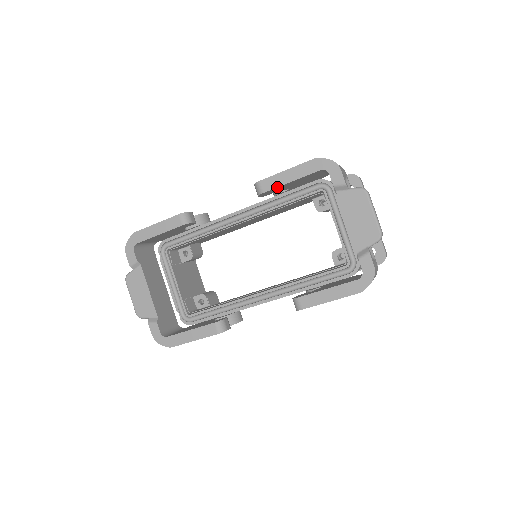
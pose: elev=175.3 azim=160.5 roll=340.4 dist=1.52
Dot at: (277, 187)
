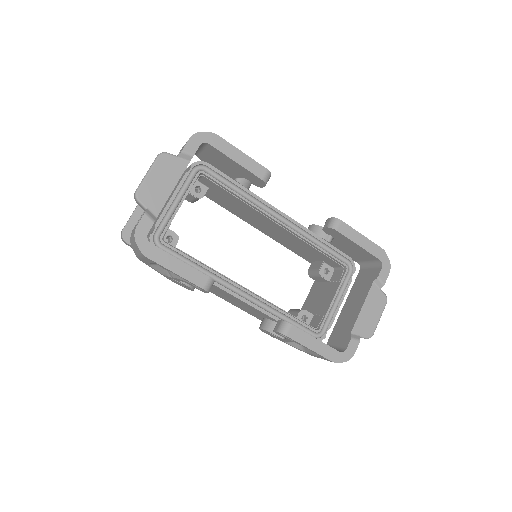
Dot at: (348, 238)
